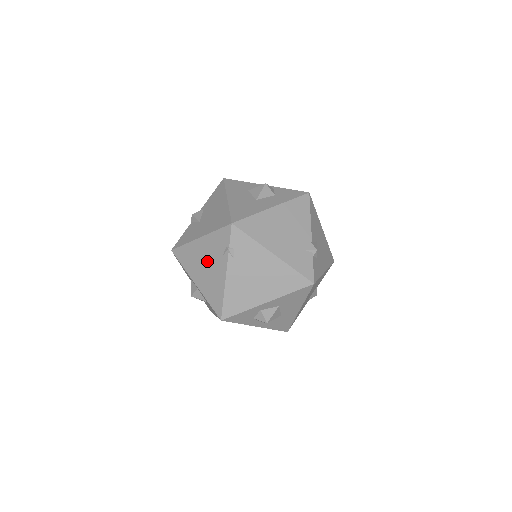
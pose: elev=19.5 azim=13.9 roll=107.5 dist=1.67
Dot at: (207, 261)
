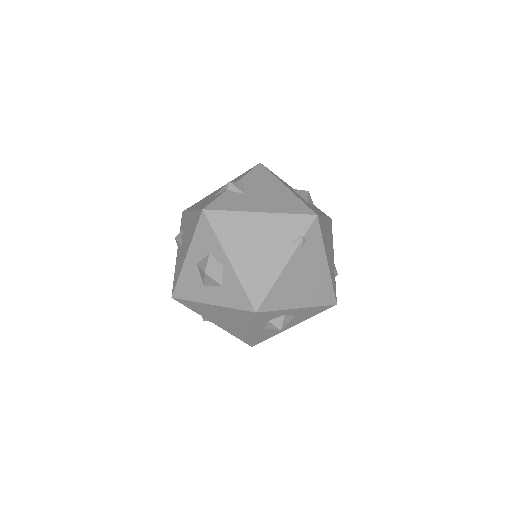
Dot at: (262, 241)
